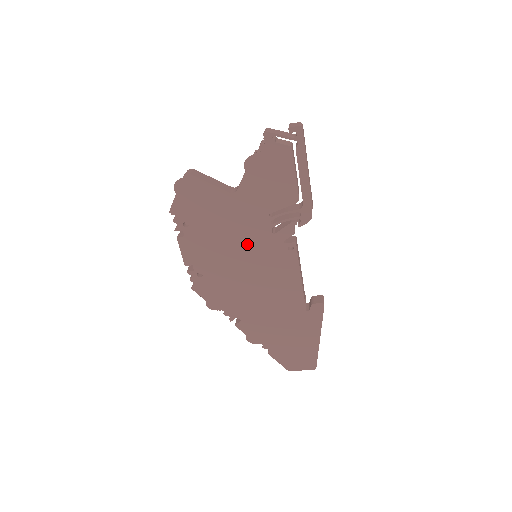
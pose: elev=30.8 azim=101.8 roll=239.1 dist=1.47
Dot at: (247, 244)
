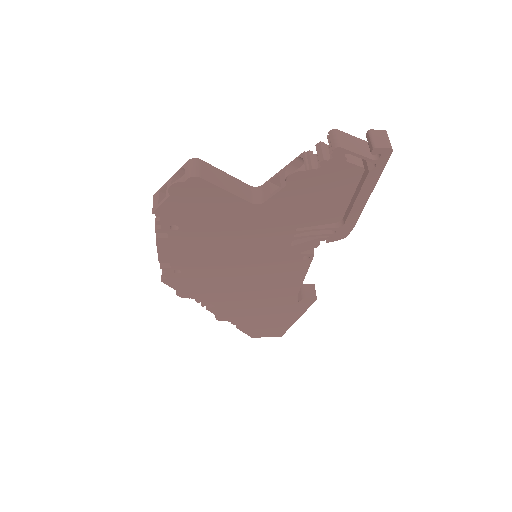
Dot at: (253, 251)
